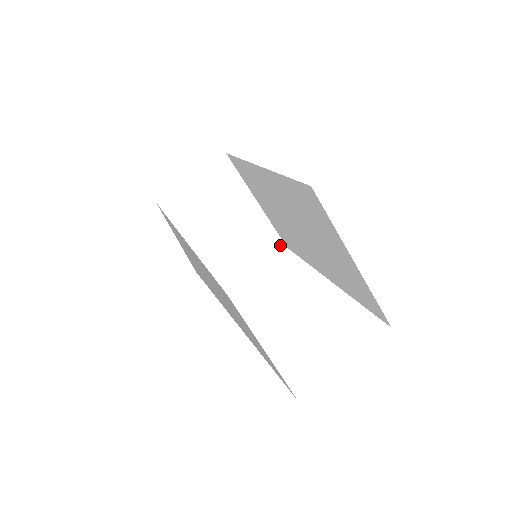
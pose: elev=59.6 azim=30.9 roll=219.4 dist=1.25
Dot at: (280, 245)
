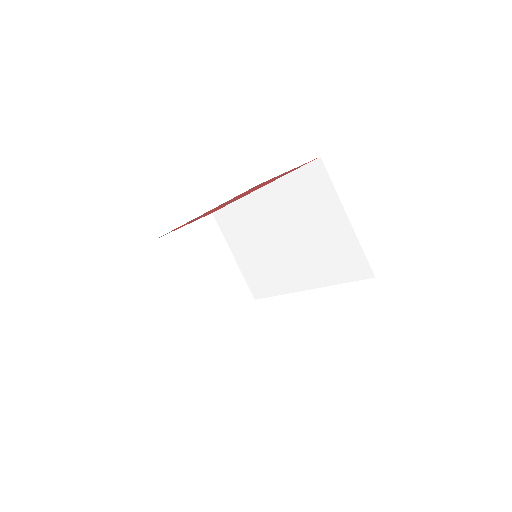
Dot at: (249, 296)
